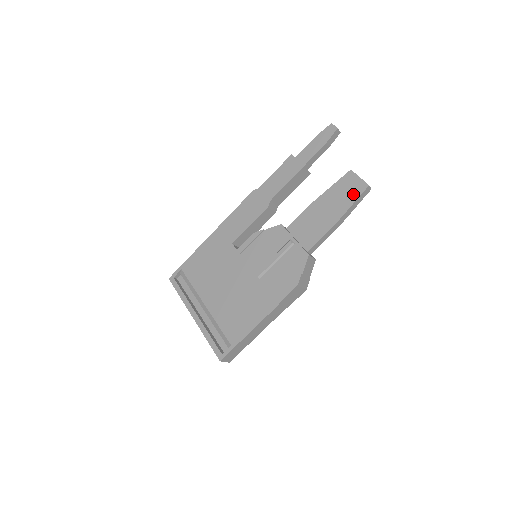
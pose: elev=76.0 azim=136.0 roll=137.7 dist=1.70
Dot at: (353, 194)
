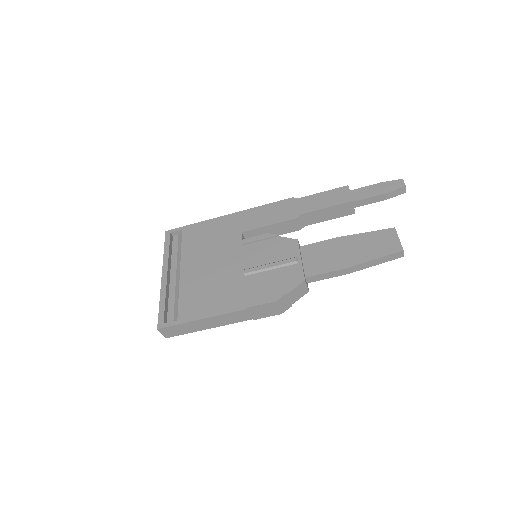
Dot at: (383, 250)
